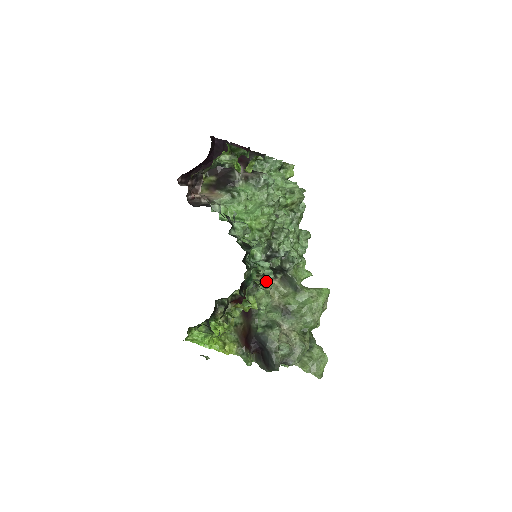
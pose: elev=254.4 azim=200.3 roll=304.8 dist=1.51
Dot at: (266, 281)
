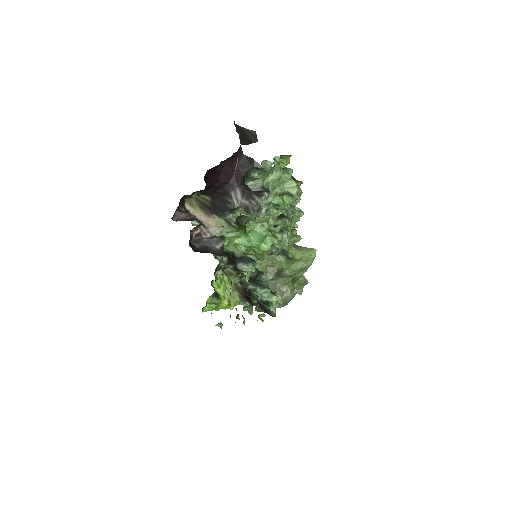
Dot at: occluded
